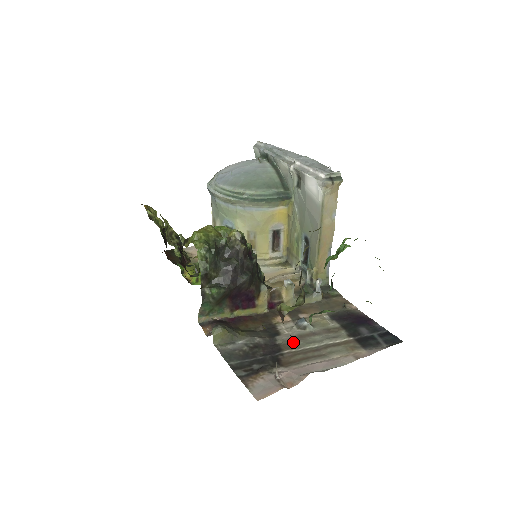
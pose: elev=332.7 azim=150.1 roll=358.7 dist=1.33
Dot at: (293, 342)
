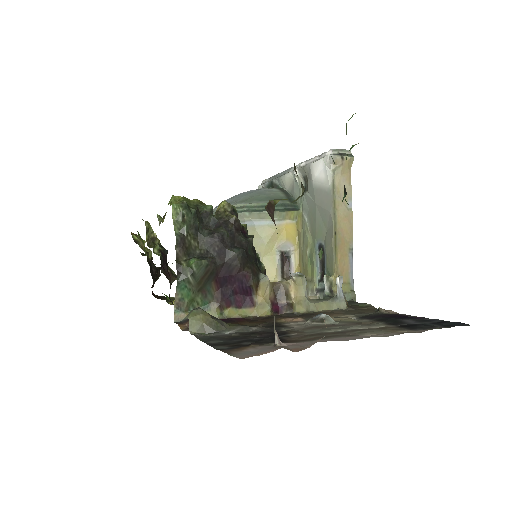
Dot at: (305, 330)
